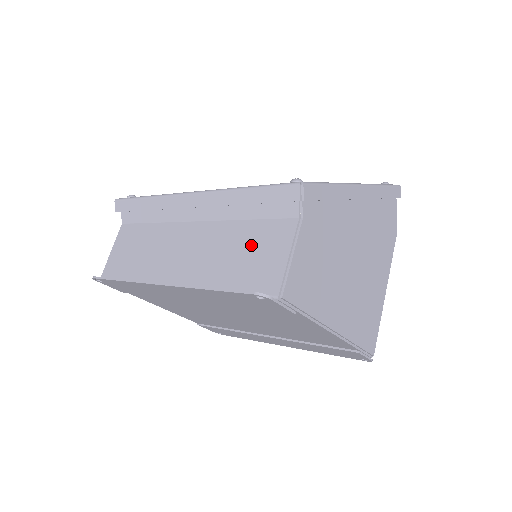
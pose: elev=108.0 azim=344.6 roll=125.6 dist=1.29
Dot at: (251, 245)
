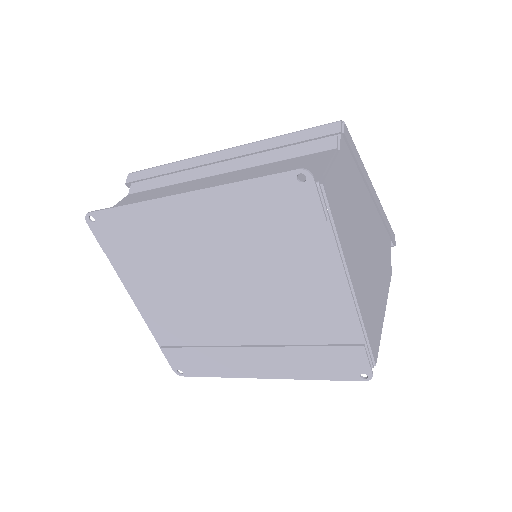
Dot at: (285, 169)
